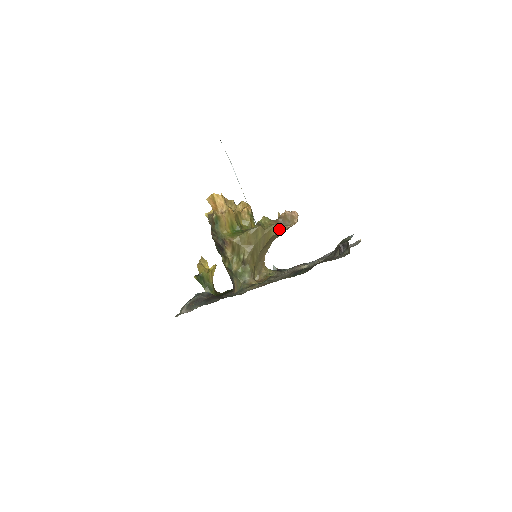
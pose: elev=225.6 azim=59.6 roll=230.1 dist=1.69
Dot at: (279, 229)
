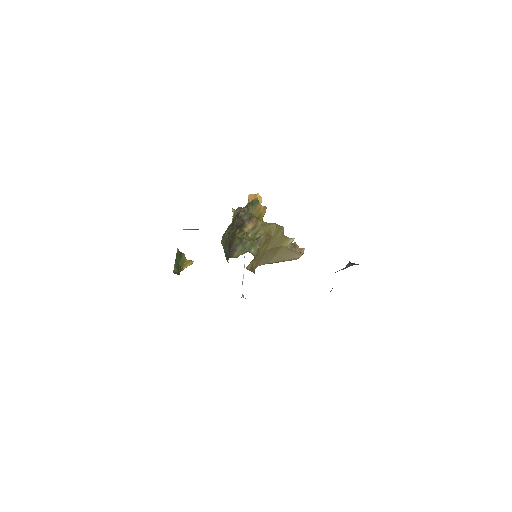
Dot at: (290, 246)
